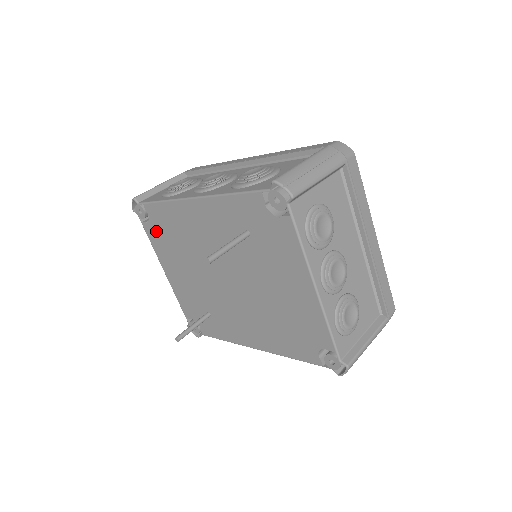
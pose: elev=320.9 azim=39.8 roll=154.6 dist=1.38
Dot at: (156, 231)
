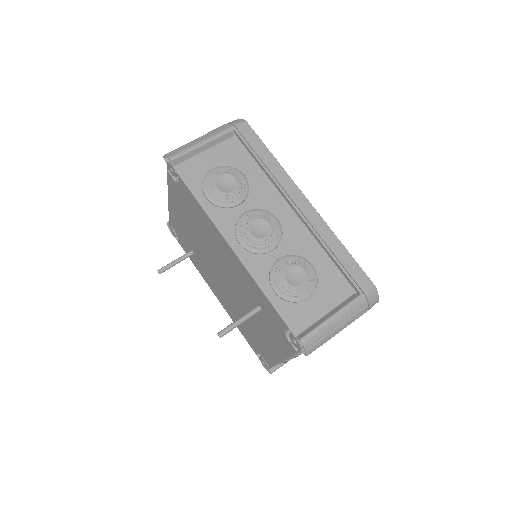
Dot at: (179, 192)
